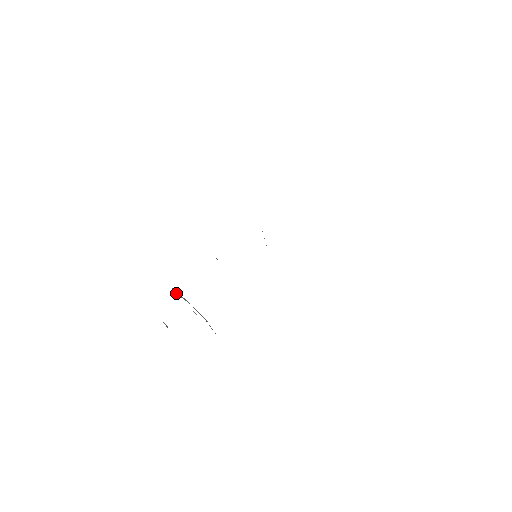
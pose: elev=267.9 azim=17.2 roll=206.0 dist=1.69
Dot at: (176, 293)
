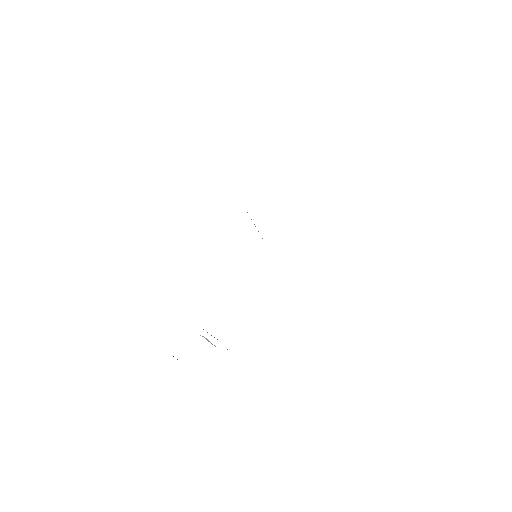
Dot at: occluded
